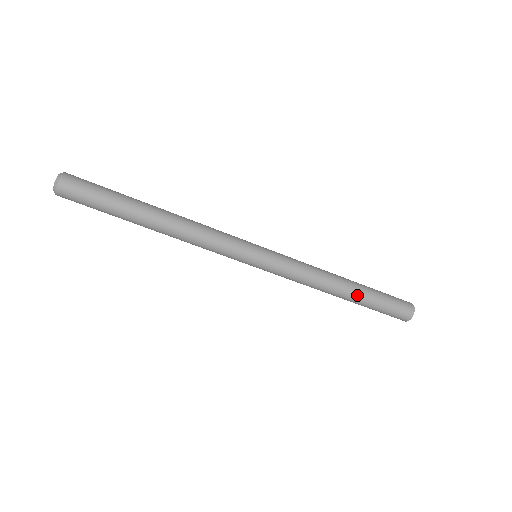
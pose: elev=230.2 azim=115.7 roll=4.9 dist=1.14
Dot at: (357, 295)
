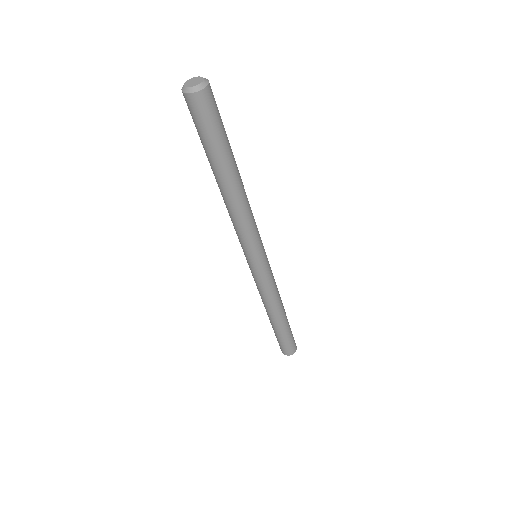
Dot at: (279, 325)
